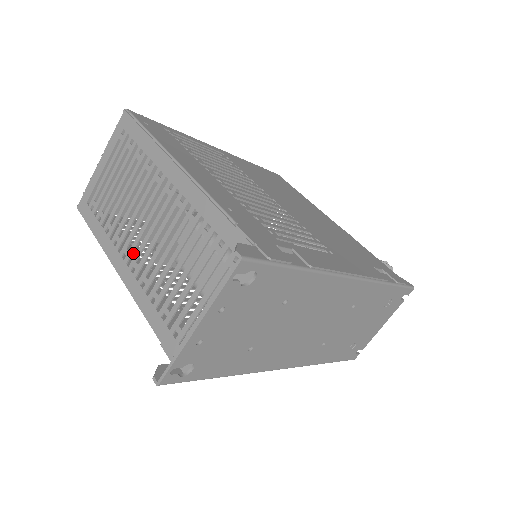
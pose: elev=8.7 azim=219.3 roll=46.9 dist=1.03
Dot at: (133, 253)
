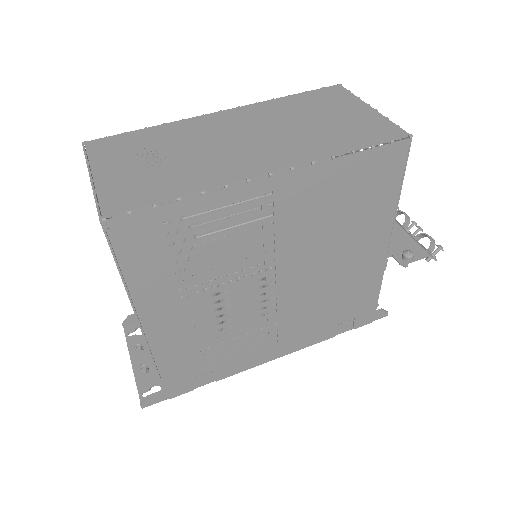
Dot at: occluded
